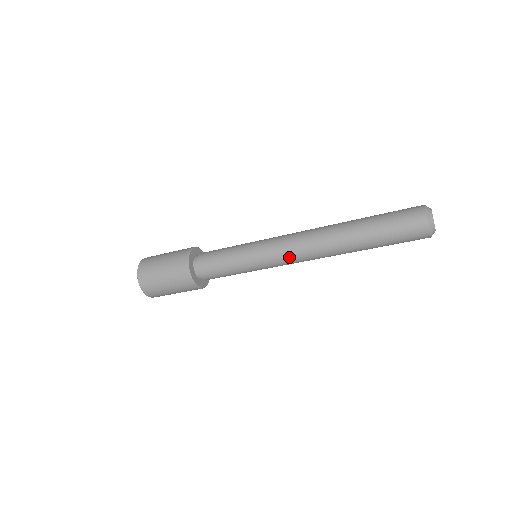
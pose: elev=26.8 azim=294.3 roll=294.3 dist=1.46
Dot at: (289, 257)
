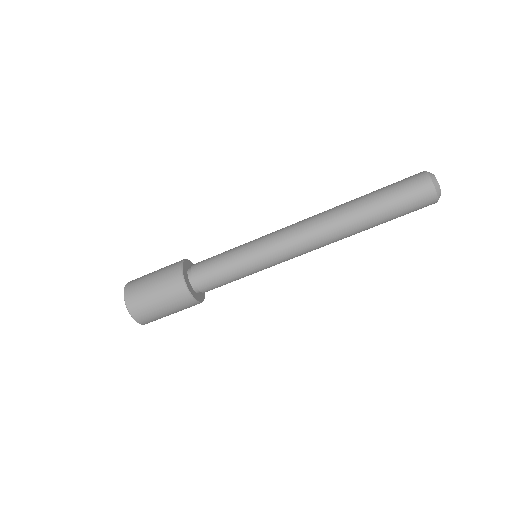
Dot at: (293, 244)
